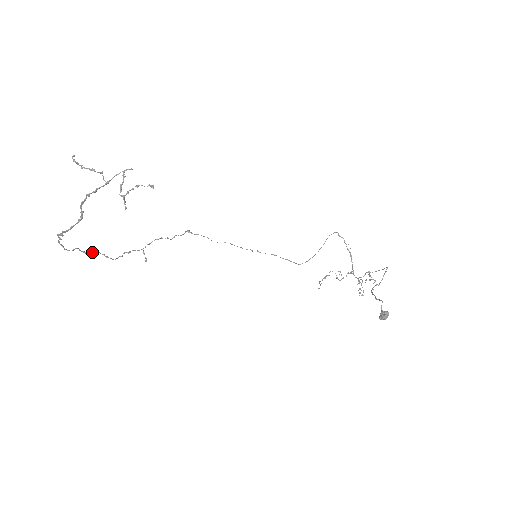
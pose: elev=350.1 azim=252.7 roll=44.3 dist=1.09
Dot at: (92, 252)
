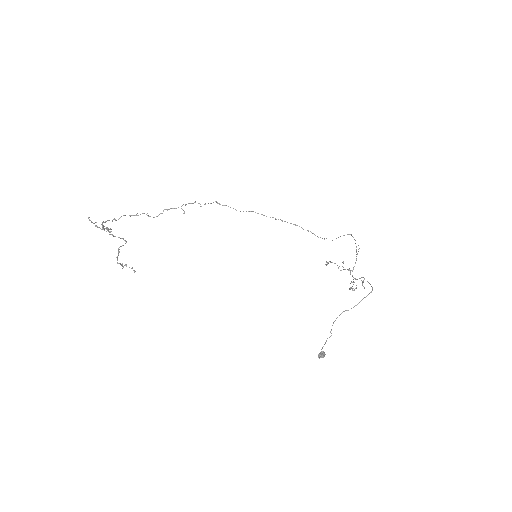
Dot at: occluded
